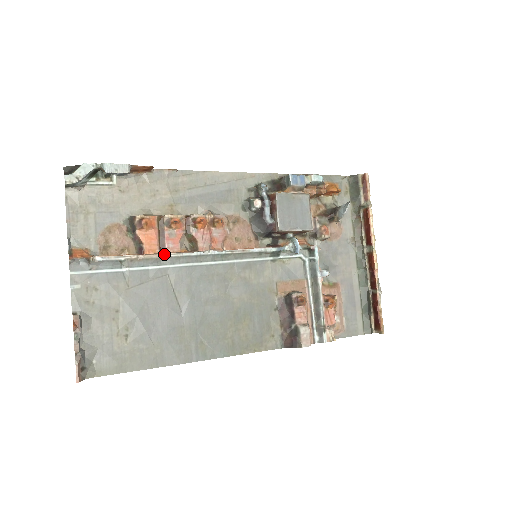
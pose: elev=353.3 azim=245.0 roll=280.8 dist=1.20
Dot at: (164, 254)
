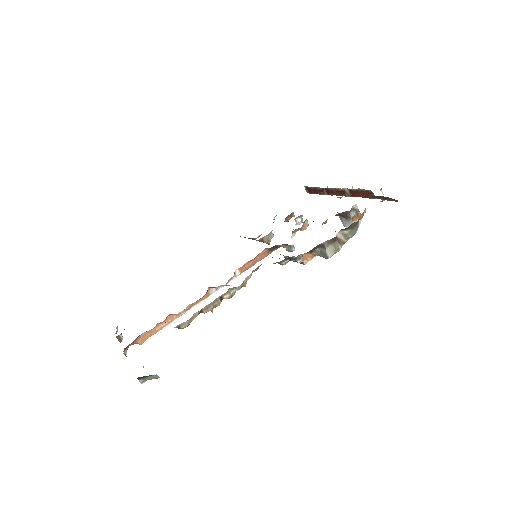
Dot at: occluded
